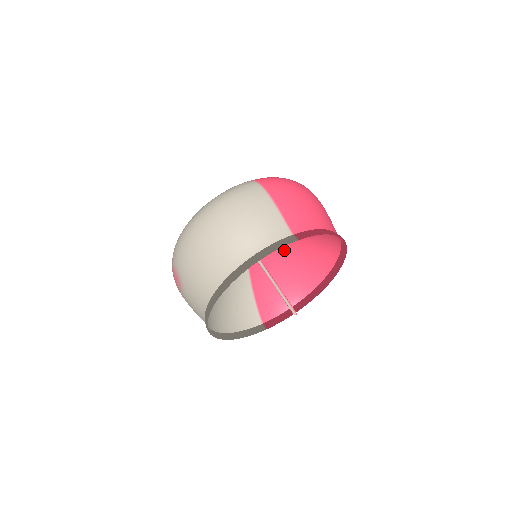
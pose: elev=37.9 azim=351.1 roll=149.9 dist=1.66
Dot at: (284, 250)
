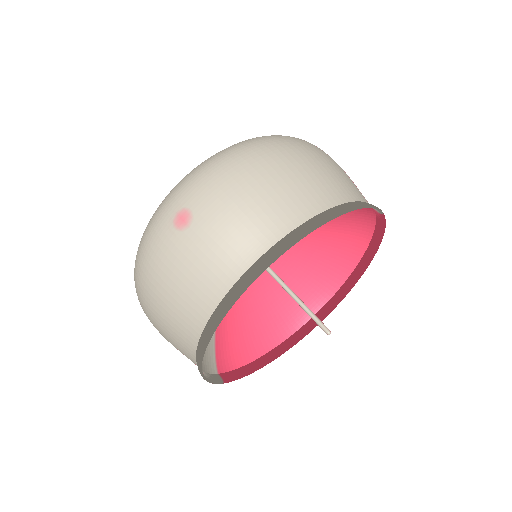
Dot at: (267, 273)
